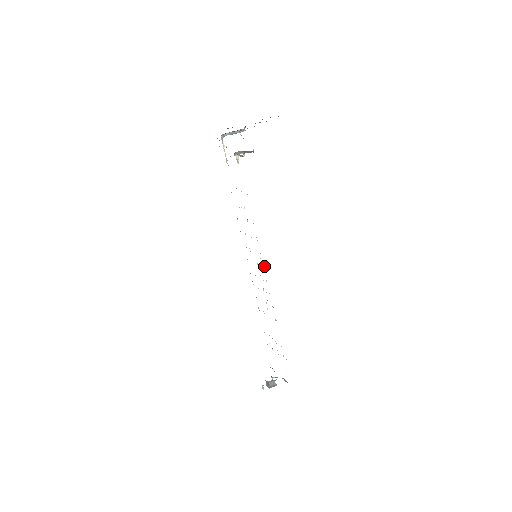
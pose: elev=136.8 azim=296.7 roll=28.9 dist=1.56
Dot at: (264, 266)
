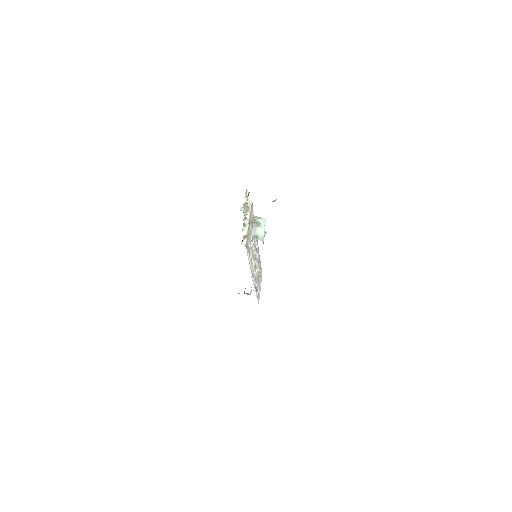
Dot at: (251, 276)
